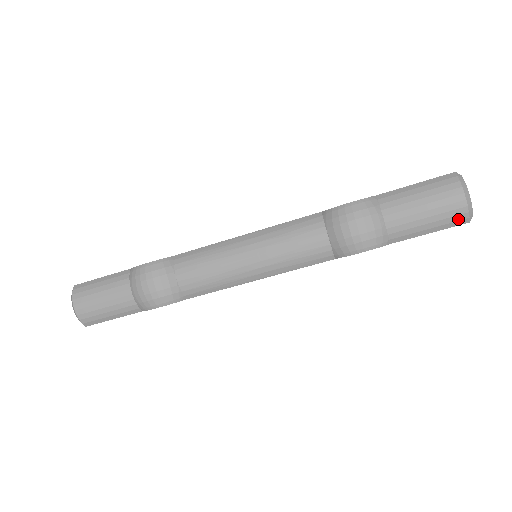
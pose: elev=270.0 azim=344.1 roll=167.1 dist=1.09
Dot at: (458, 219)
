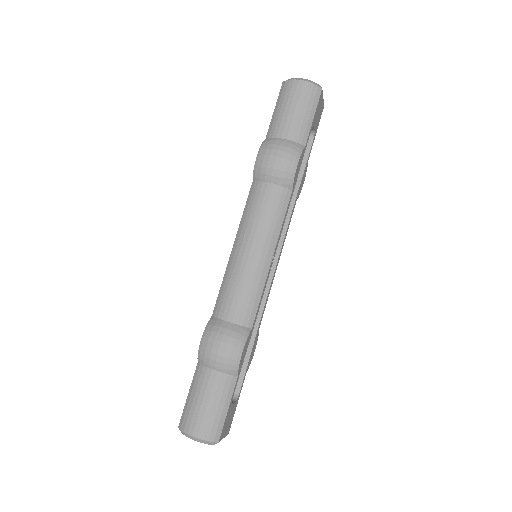
Dot at: (315, 93)
